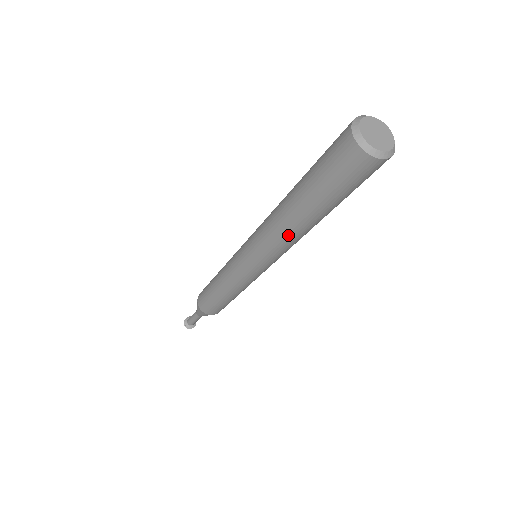
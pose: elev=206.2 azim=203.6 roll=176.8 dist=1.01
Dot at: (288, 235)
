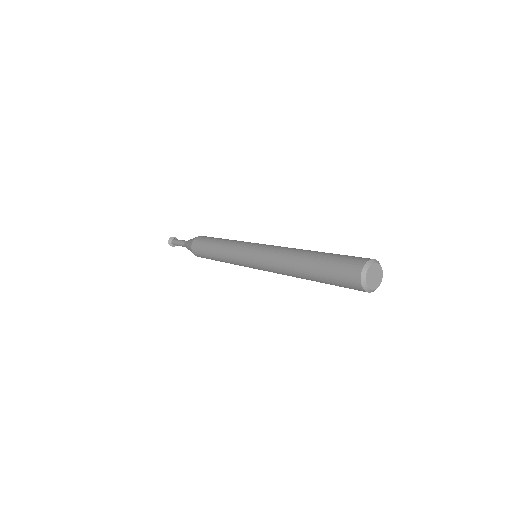
Dot at: occluded
